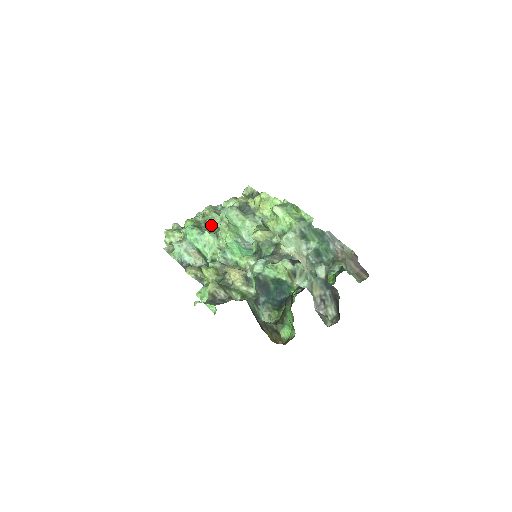
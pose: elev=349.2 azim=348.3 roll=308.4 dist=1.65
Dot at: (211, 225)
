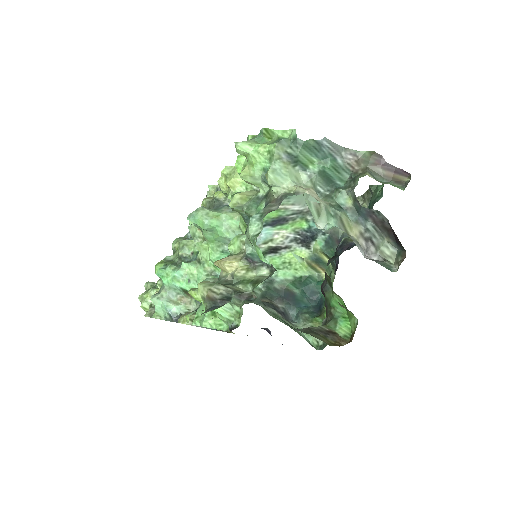
Dot at: (186, 254)
